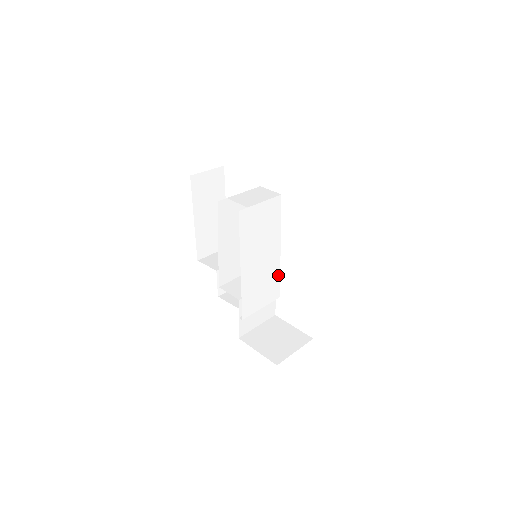
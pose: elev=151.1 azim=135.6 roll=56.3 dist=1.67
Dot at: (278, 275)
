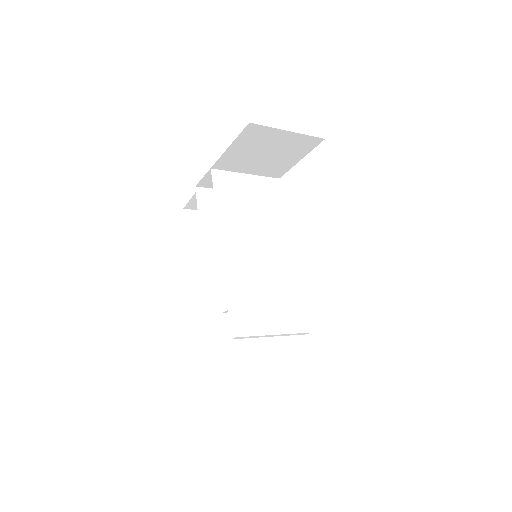
Dot at: (299, 291)
